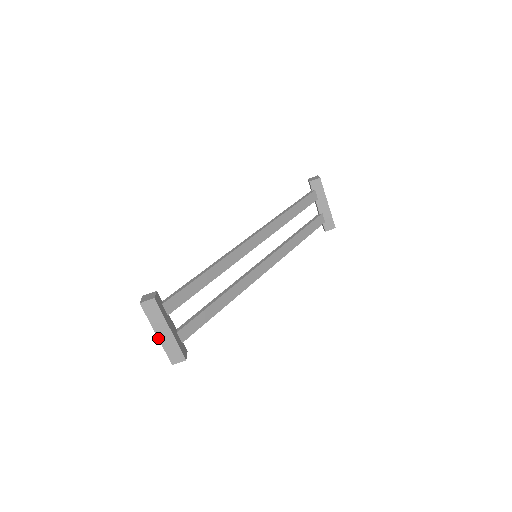
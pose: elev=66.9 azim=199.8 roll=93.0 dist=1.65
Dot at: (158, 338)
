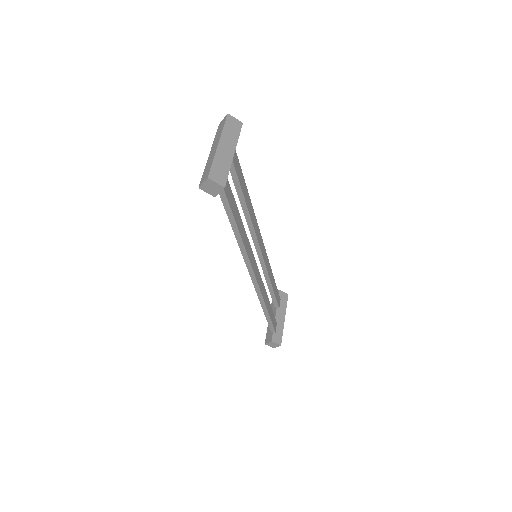
Dot at: (217, 147)
